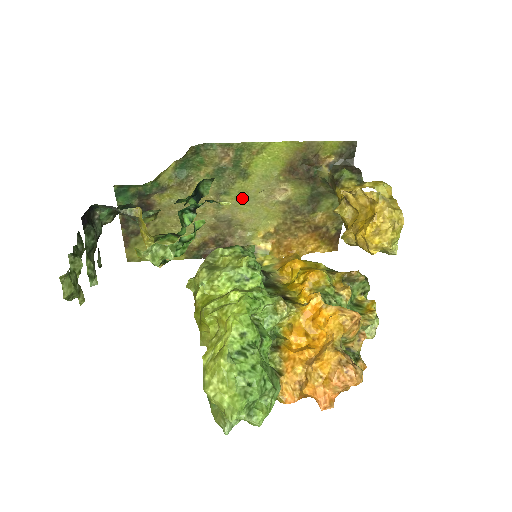
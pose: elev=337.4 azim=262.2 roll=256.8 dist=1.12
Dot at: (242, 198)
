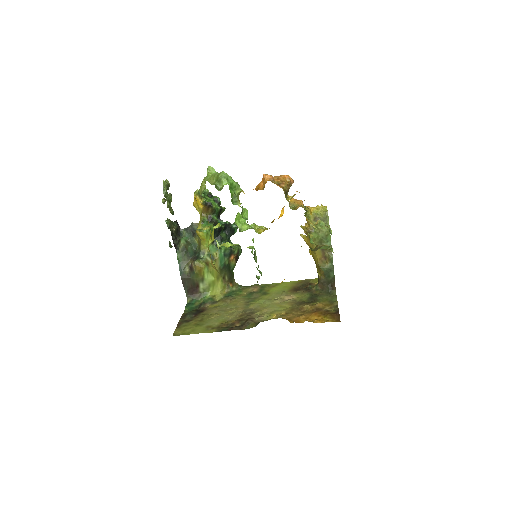
Dot at: (263, 303)
